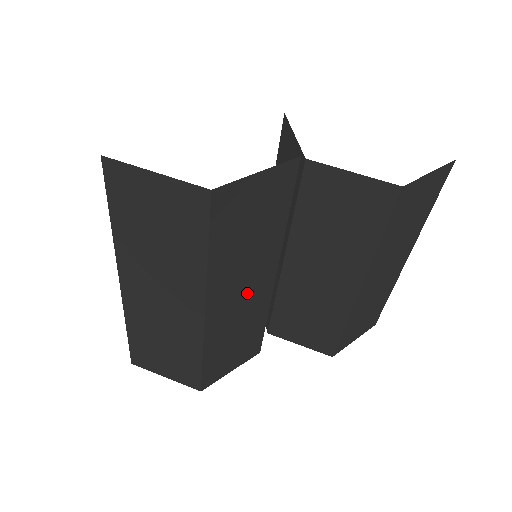
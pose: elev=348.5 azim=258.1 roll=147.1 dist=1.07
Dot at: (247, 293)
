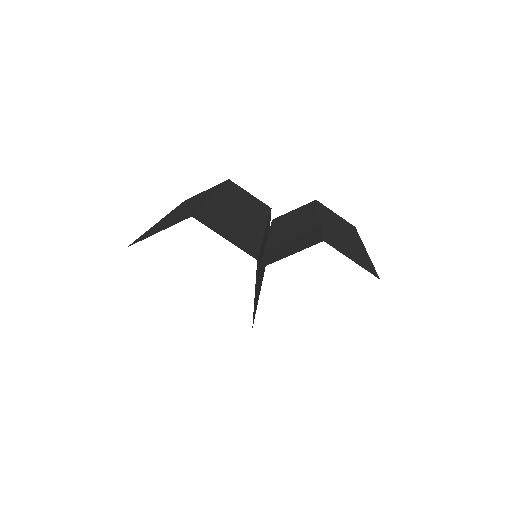
Dot at: occluded
